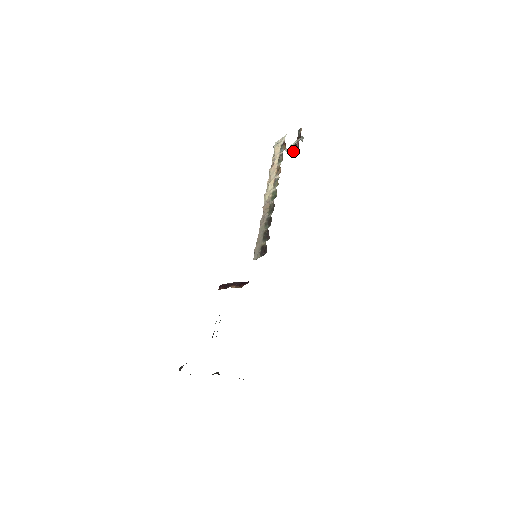
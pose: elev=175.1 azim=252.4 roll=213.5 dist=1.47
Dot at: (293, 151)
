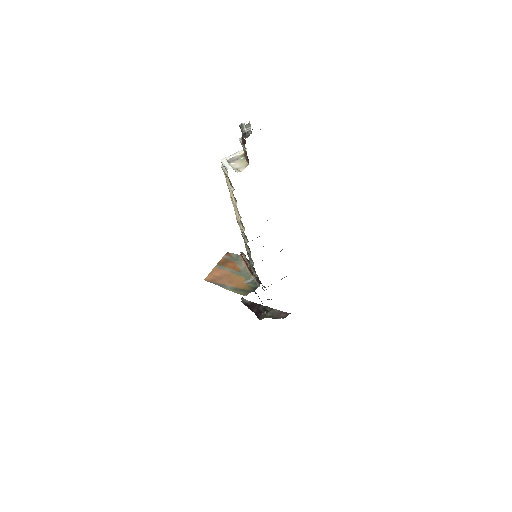
Dot at: (245, 156)
